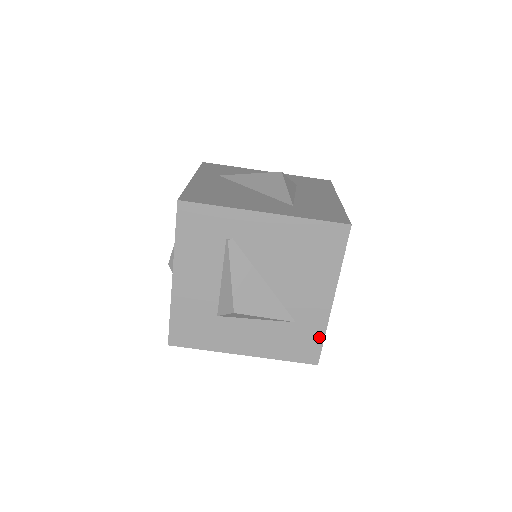
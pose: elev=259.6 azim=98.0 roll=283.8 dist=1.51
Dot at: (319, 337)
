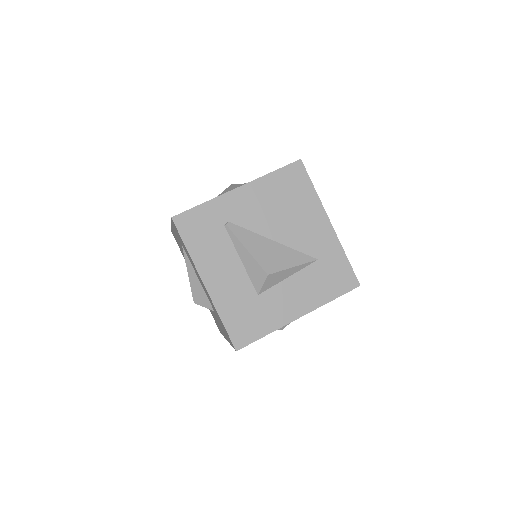
Dot at: (343, 260)
